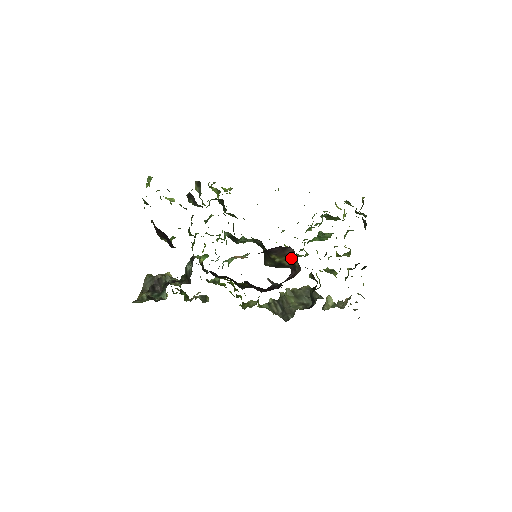
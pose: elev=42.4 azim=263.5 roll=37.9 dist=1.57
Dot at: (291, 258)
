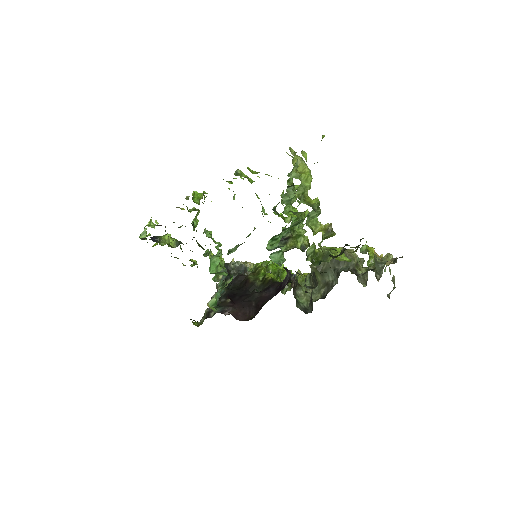
Dot at: occluded
